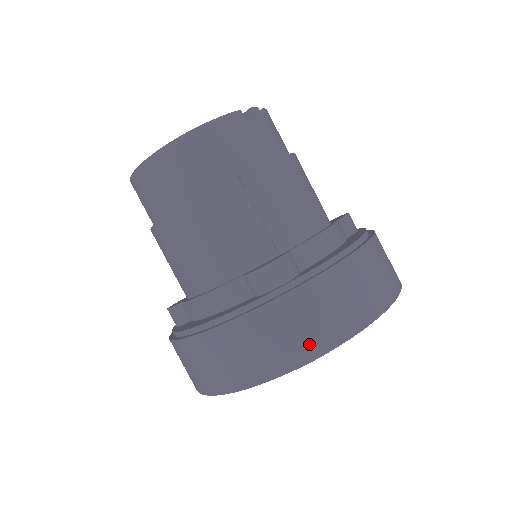
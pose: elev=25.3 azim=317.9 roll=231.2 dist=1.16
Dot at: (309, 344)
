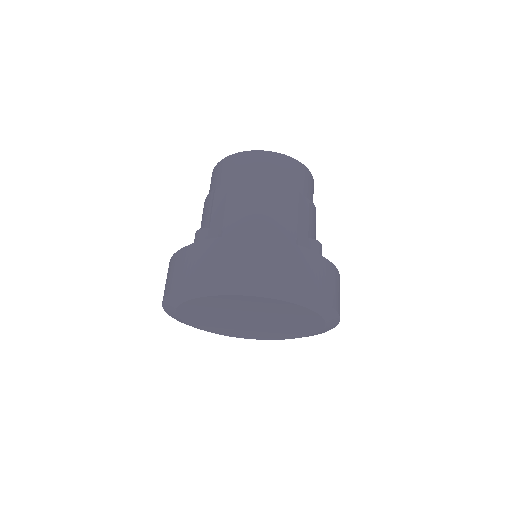
Dot at: (324, 292)
